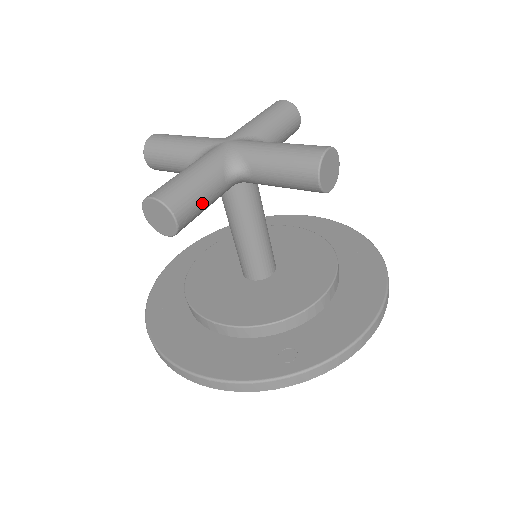
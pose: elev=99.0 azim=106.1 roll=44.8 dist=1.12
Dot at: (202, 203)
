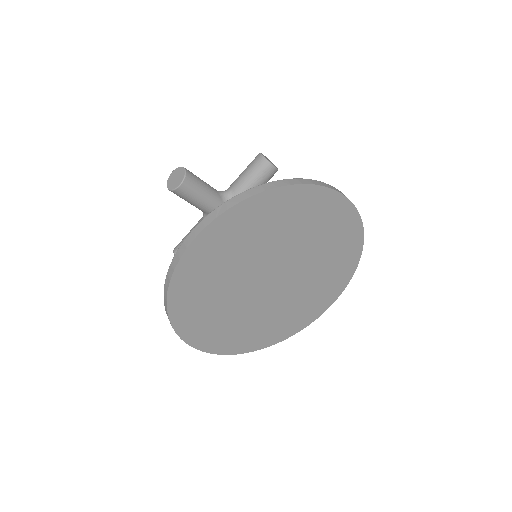
Dot at: (201, 181)
